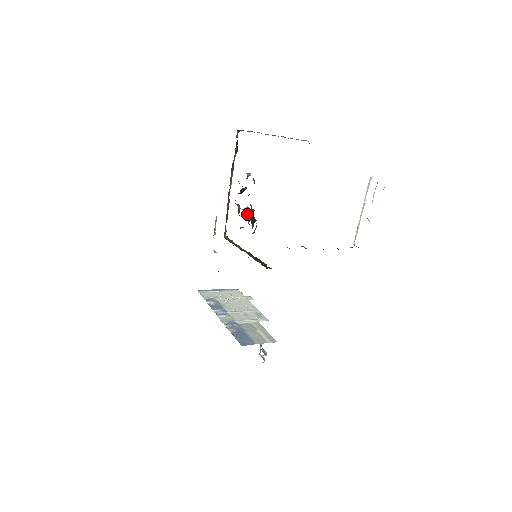
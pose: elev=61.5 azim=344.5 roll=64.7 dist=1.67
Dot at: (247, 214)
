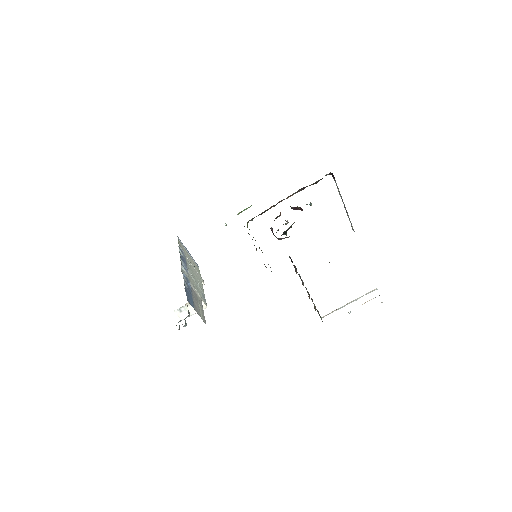
Dot at: occluded
